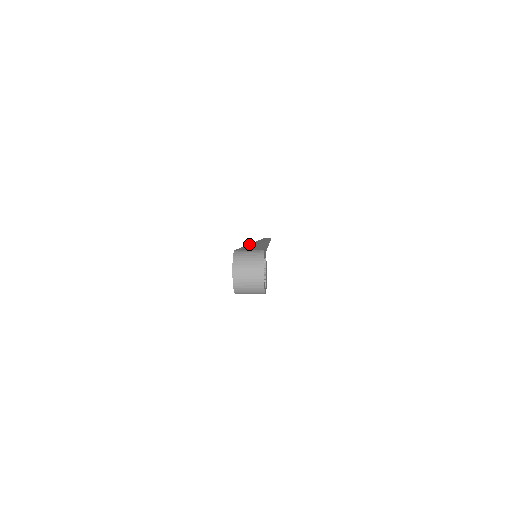
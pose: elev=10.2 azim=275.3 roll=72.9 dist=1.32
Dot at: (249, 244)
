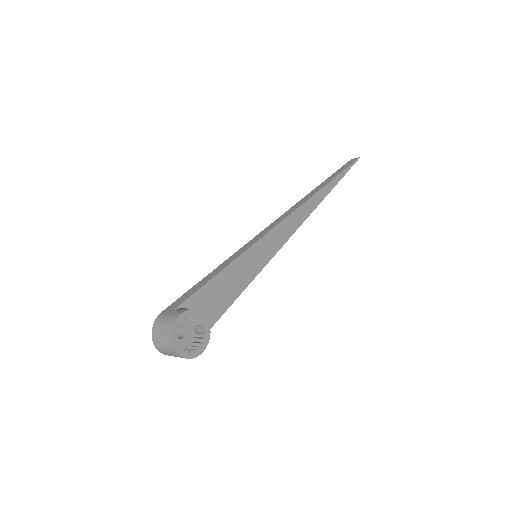
Dot at: (243, 246)
